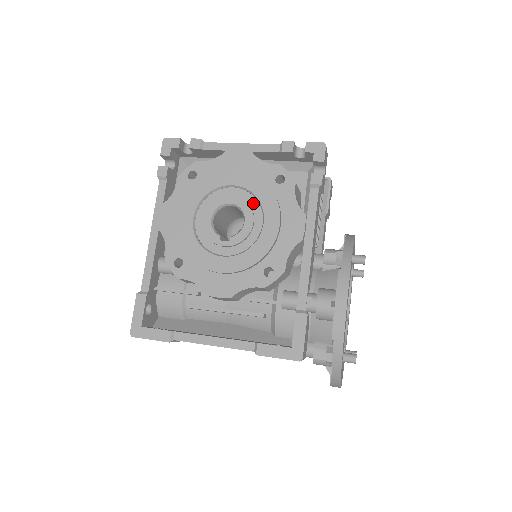
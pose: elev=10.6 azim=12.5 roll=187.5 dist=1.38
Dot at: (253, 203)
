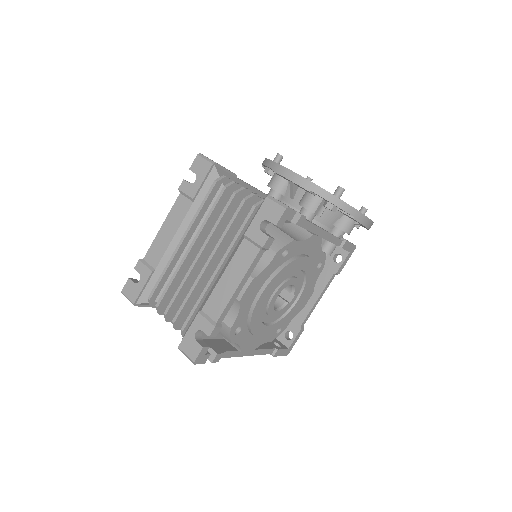
Dot at: (286, 277)
